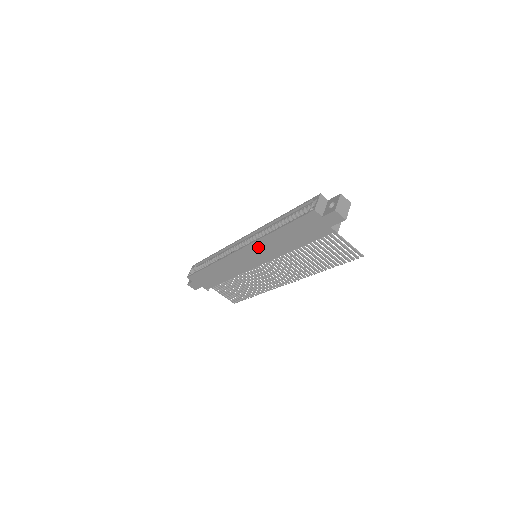
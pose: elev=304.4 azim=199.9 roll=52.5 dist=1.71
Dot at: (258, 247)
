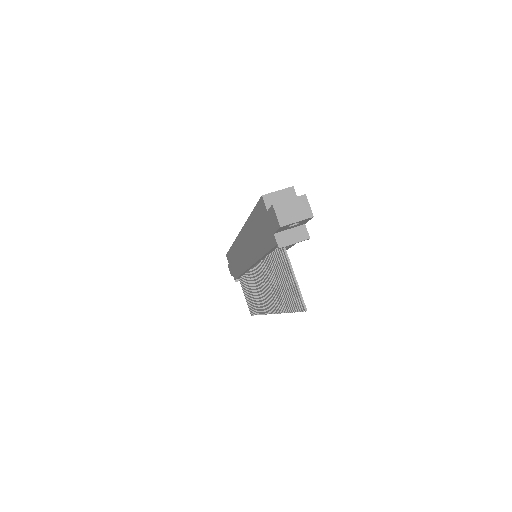
Dot at: (246, 237)
